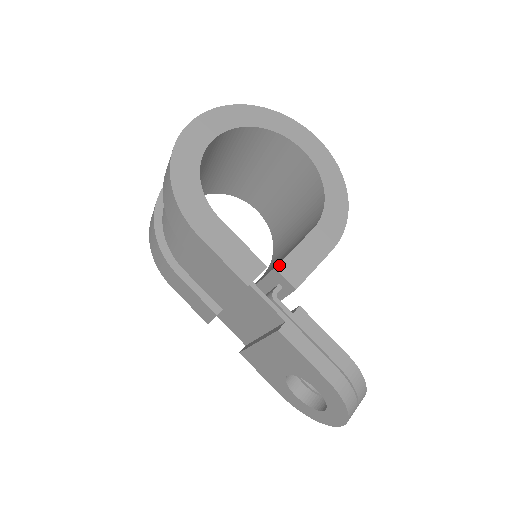
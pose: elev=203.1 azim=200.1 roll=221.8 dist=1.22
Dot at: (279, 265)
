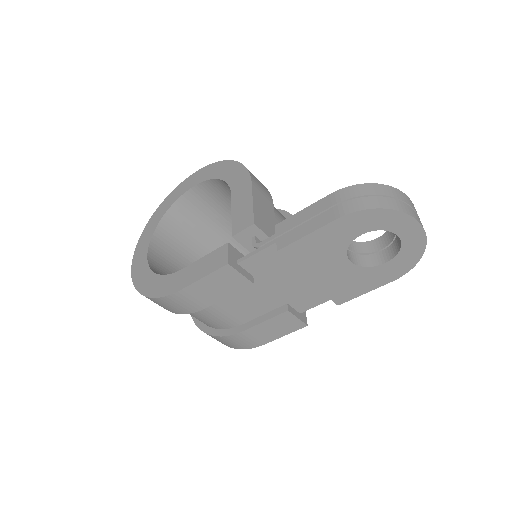
Dot at: (233, 232)
